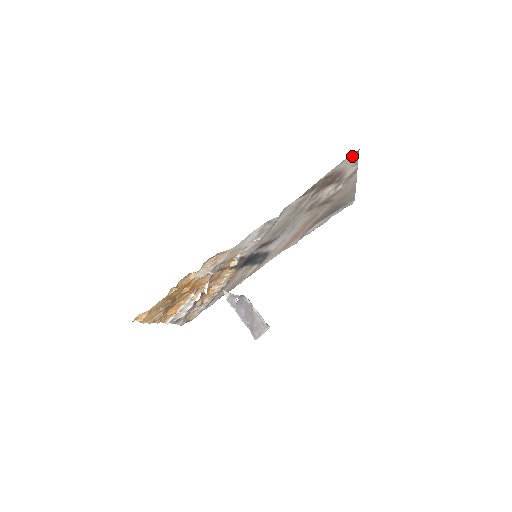
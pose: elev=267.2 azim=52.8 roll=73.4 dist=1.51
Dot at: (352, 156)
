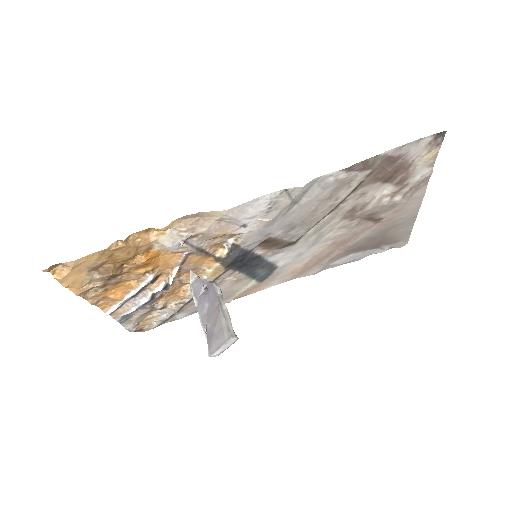
Dot at: (432, 140)
